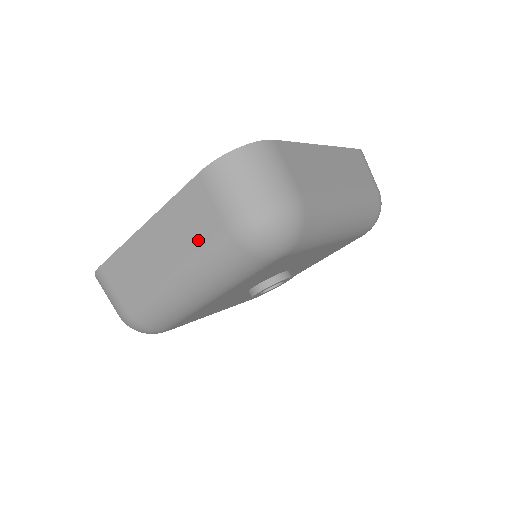
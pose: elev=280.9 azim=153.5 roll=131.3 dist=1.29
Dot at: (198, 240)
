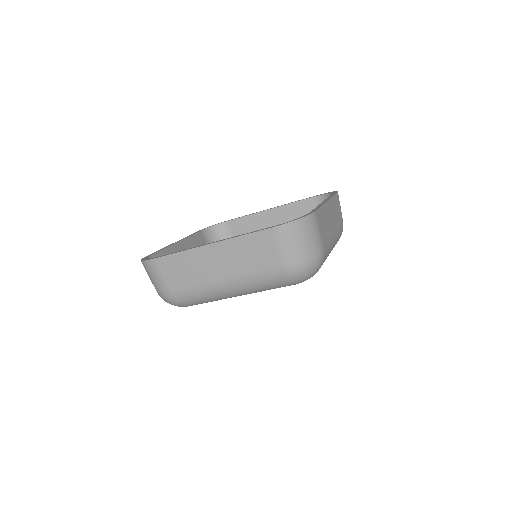
Dot at: (255, 267)
